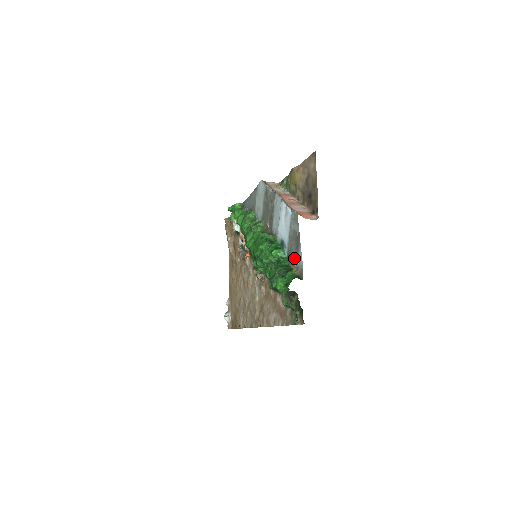
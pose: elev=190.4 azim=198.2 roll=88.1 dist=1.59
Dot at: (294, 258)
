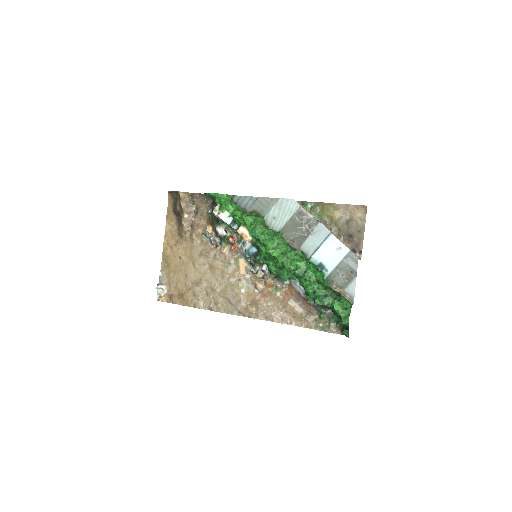
Dot at: (340, 285)
